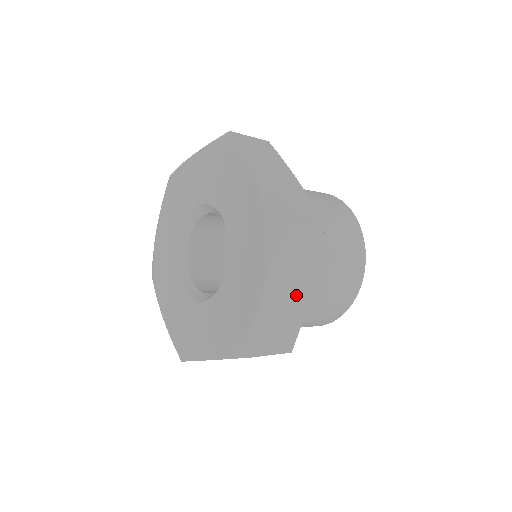
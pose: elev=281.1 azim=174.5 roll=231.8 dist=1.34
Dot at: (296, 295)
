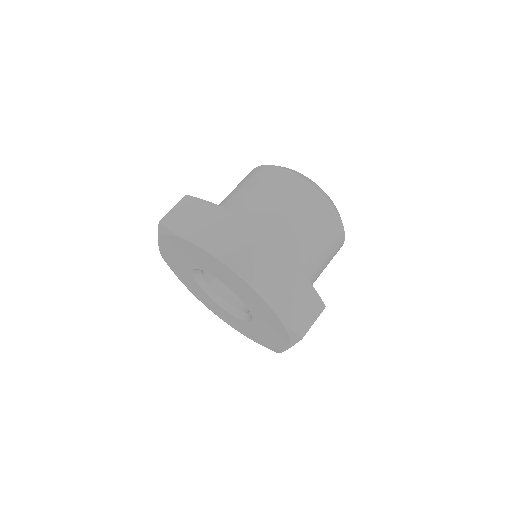
Dot at: (291, 281)
